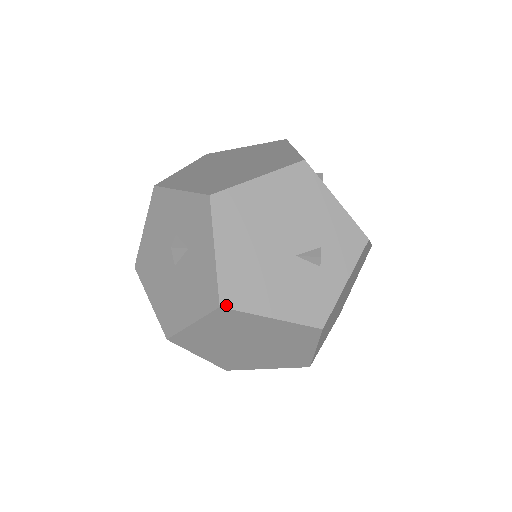
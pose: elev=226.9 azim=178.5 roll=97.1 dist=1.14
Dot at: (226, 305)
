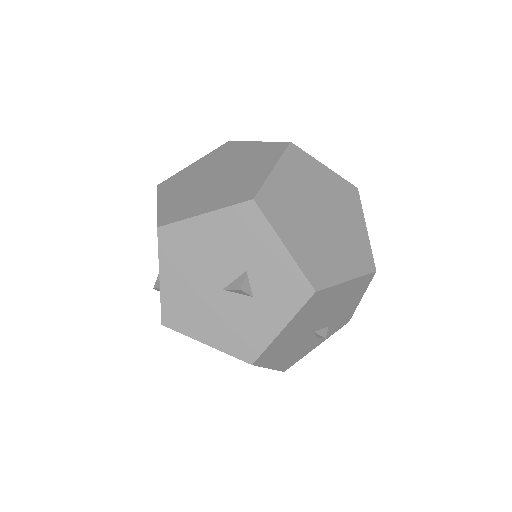
Dot at: (256, 364)
